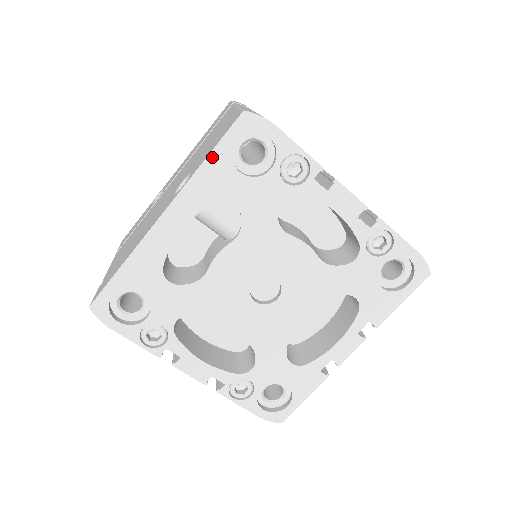
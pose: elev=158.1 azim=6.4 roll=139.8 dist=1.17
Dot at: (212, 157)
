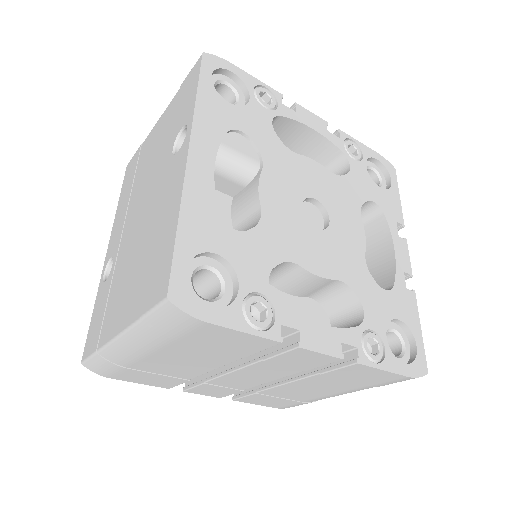
Dot at: (201, 91)
